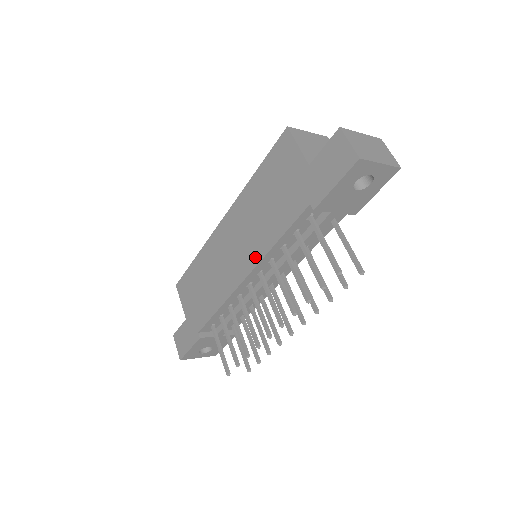
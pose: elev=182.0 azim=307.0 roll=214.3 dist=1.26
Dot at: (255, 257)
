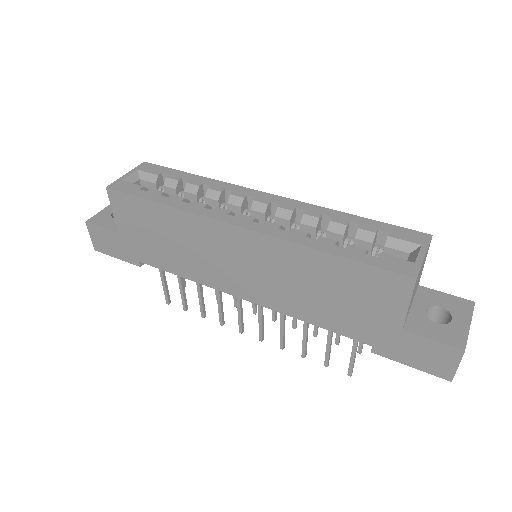
Dot at: (270, 303)
